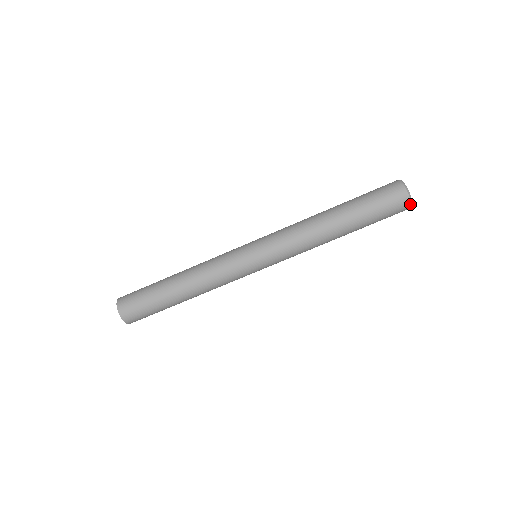
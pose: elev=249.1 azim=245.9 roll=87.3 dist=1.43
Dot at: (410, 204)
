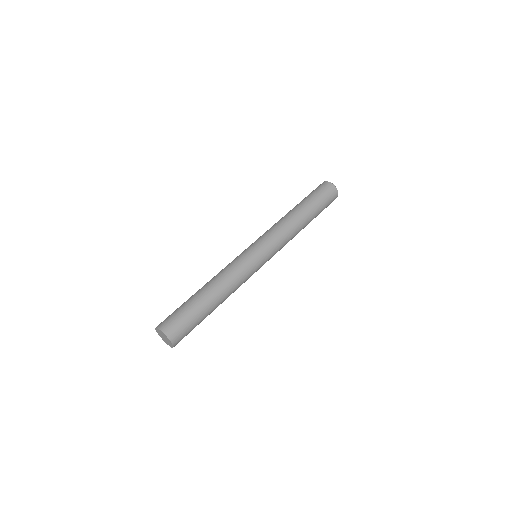
Dot at: (332, 184)
